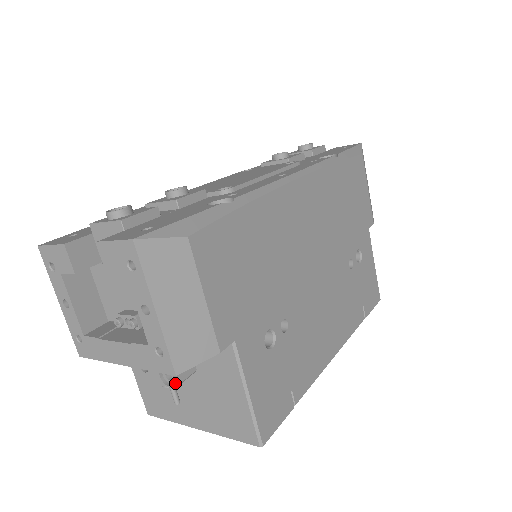
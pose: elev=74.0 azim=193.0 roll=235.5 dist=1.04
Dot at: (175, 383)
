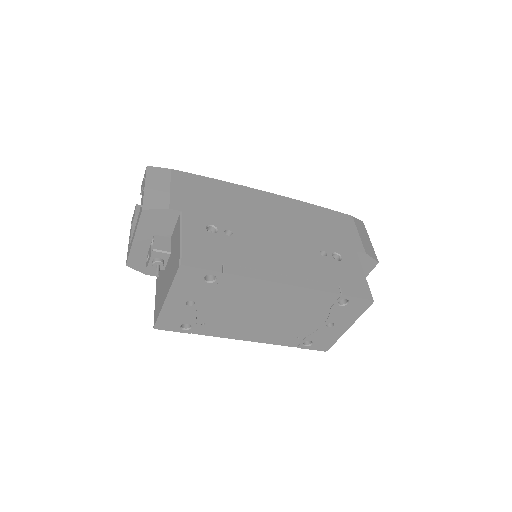
Dot at: (153, 247)
